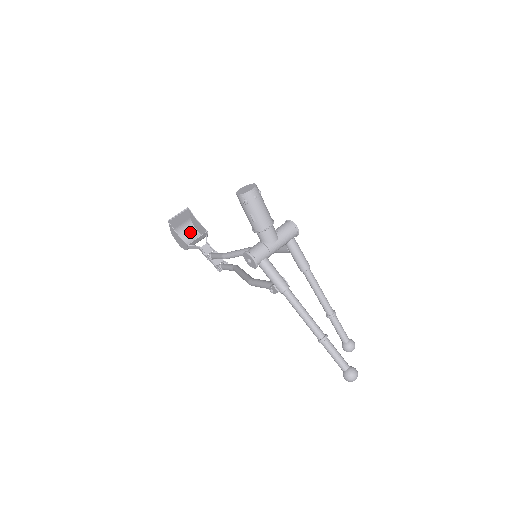
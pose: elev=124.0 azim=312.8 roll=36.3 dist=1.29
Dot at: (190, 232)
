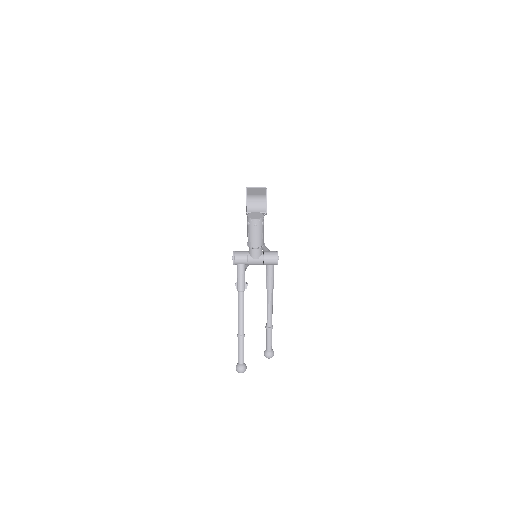
Dot at: (260, 204)
